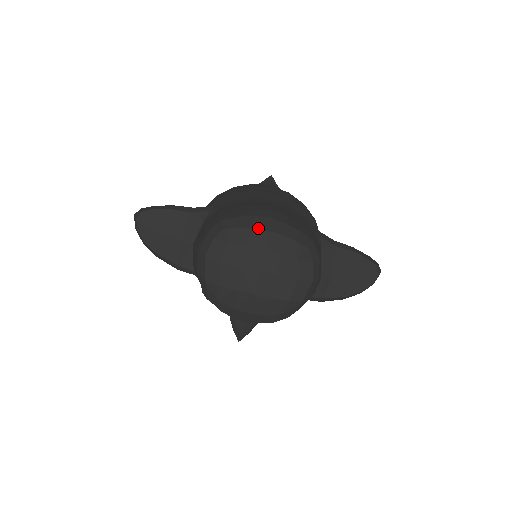
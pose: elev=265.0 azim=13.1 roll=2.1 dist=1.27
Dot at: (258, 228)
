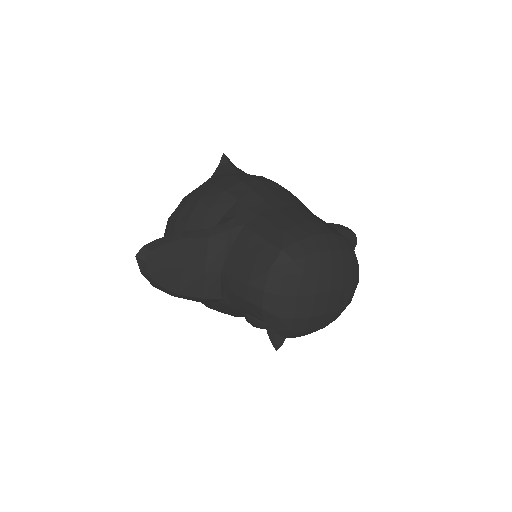
Dot at: (323, 250)
